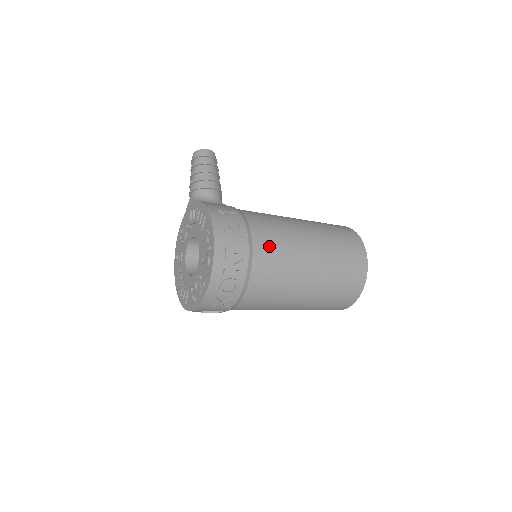
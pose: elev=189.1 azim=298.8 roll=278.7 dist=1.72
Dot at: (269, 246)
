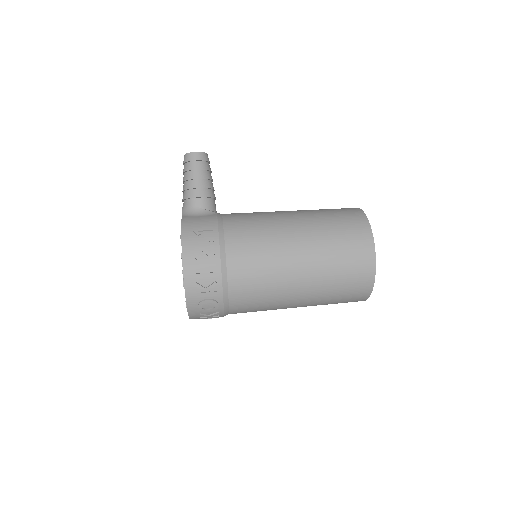
Dot at: (246, 262)
